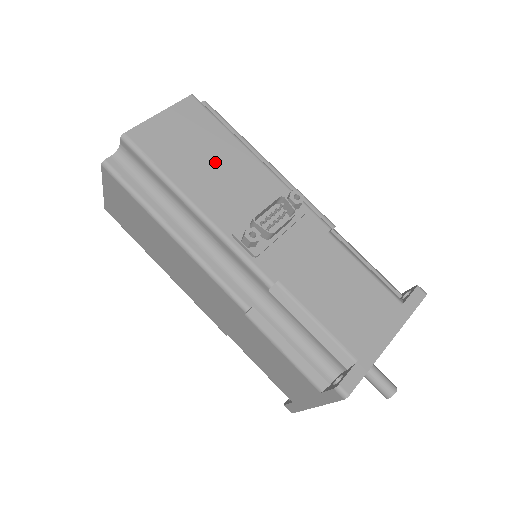
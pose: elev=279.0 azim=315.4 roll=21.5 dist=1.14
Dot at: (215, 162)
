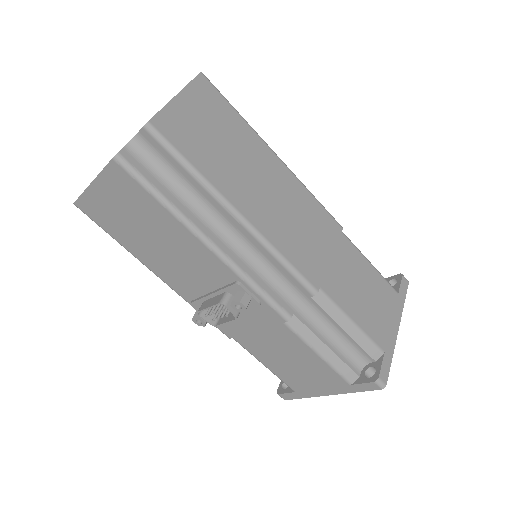
Dot at: (162, 242)
